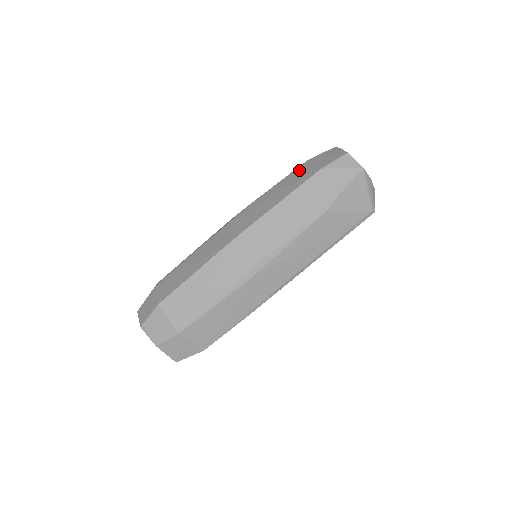
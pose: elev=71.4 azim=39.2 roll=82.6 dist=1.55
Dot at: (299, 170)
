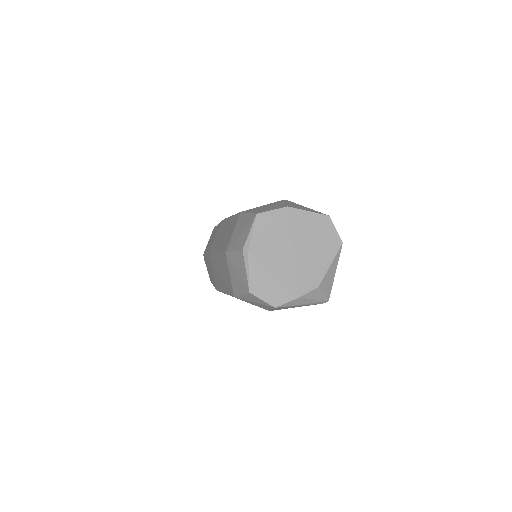
Dot at: (223, 263)
